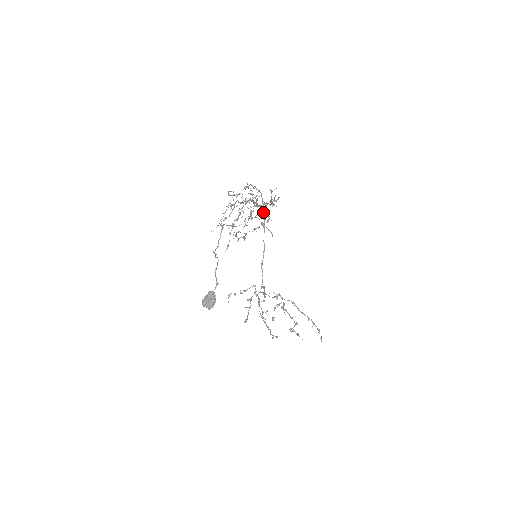
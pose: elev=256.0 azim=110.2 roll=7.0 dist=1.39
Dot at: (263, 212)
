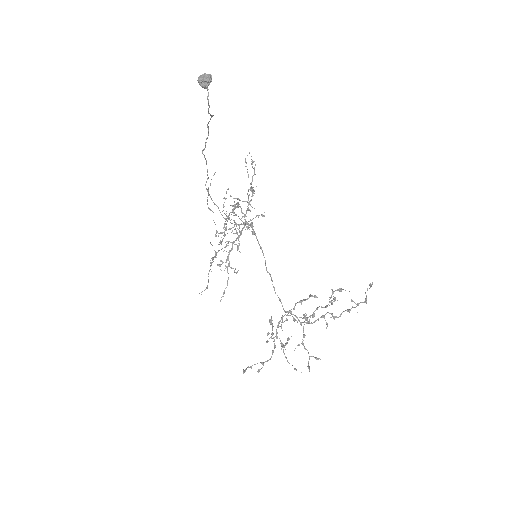
Dot at: (249, 224)
